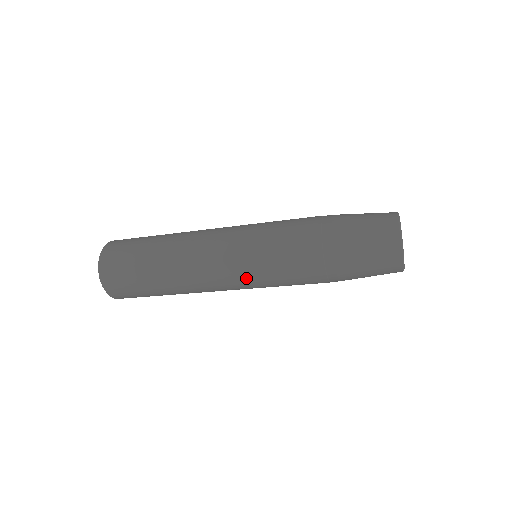
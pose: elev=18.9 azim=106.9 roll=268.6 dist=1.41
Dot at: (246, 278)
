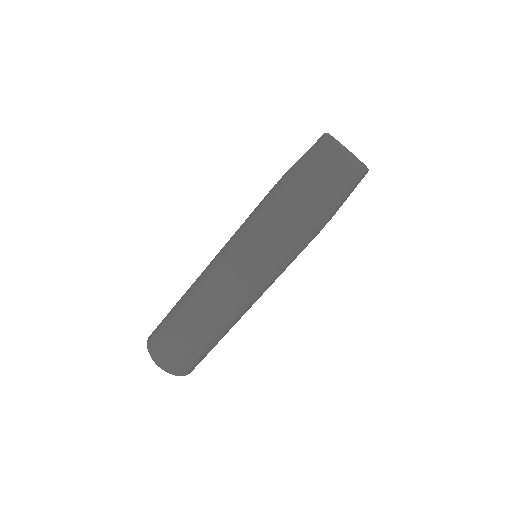
Dot at: (233, 253)
